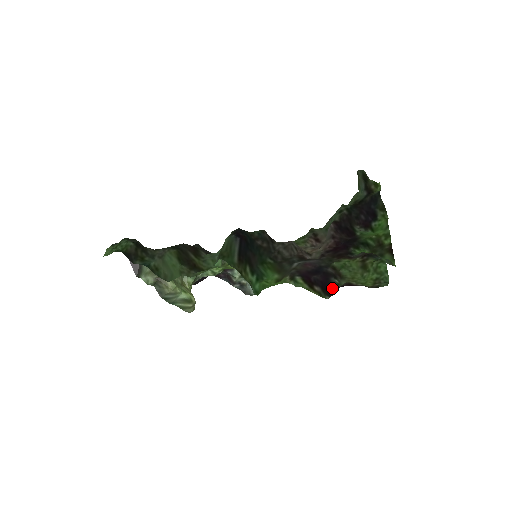
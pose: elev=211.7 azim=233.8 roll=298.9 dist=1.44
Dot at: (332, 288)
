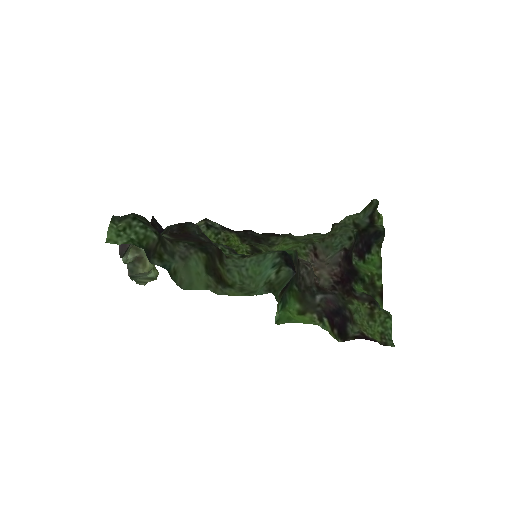
Dot at: (346, 333)
